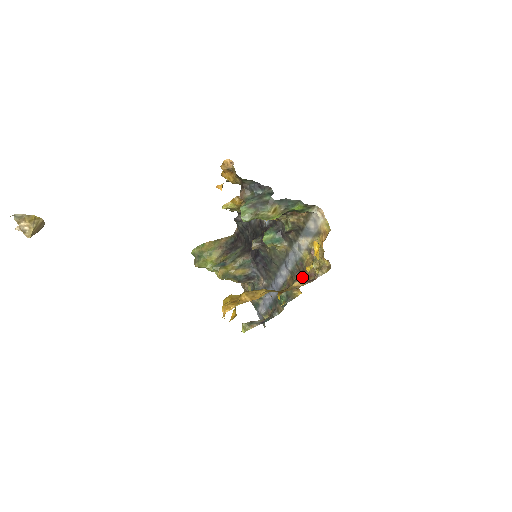
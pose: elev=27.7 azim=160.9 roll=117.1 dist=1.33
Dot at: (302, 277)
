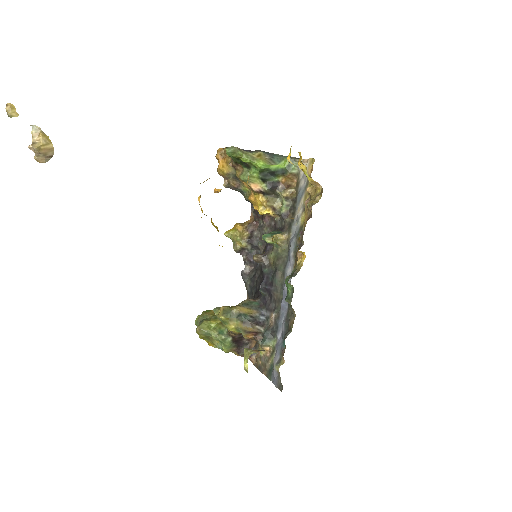
Dot at: occluded
